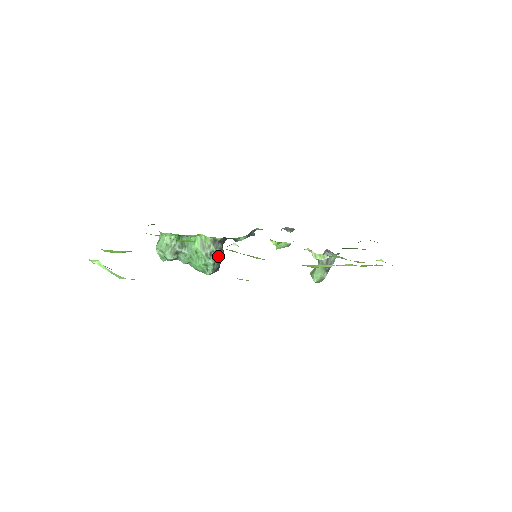
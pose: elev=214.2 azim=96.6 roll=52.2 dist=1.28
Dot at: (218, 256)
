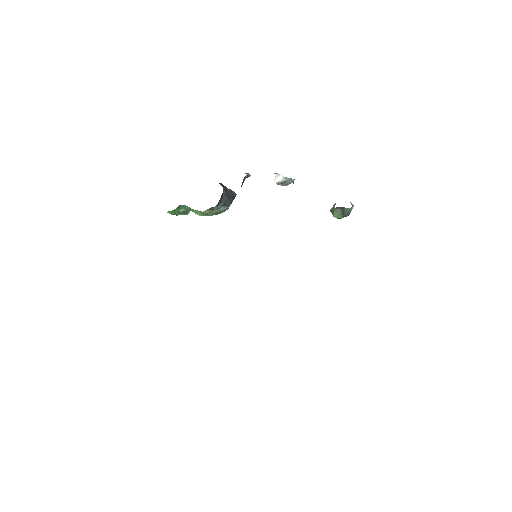
Dot at: (226, 208)
